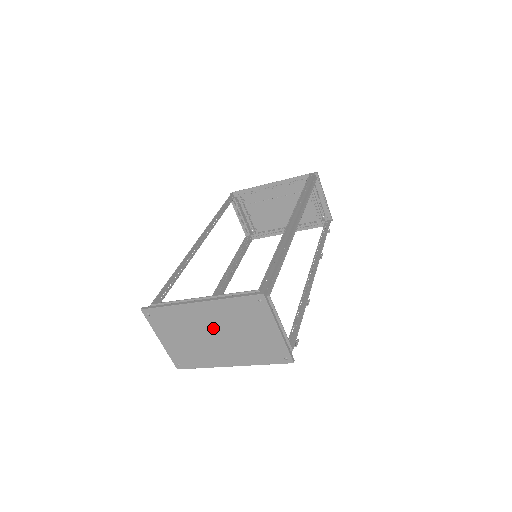
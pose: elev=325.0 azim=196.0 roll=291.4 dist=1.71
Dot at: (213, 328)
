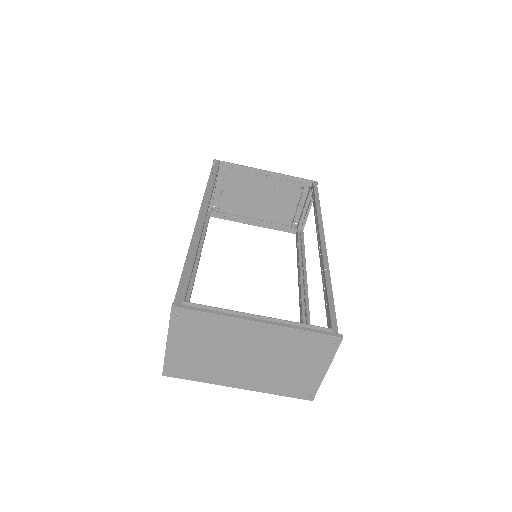
Dot at: (252, 350)
